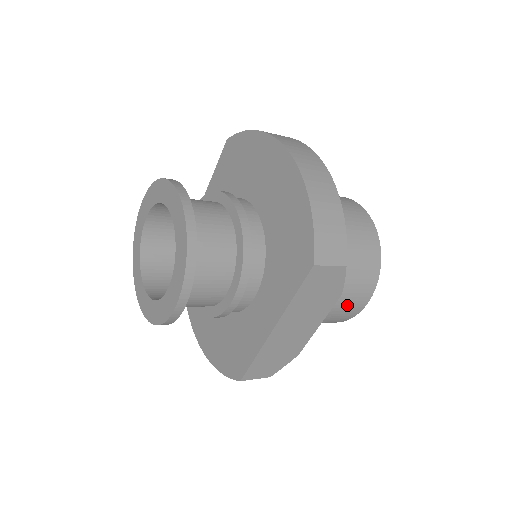
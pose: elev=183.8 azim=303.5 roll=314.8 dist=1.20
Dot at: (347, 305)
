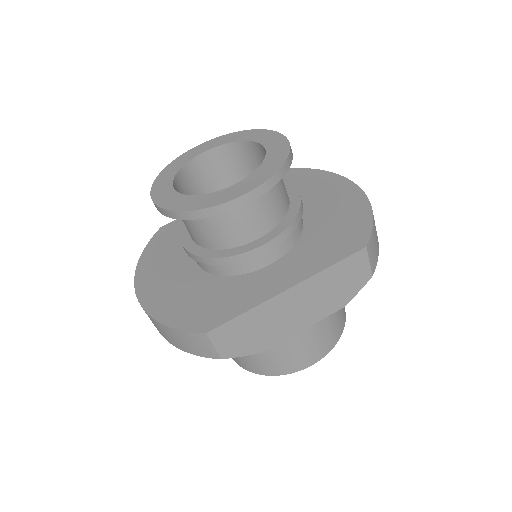
Dot at: (307, 347)
